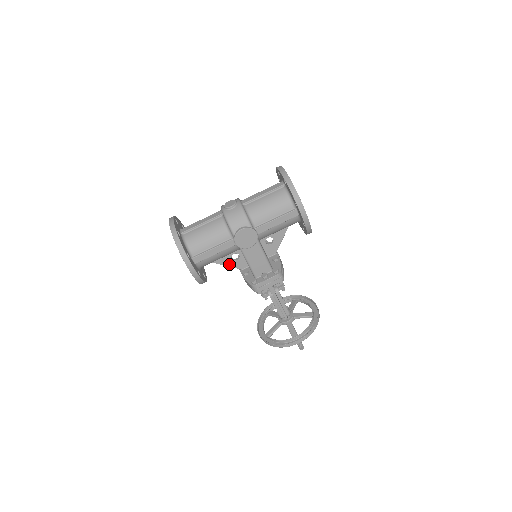
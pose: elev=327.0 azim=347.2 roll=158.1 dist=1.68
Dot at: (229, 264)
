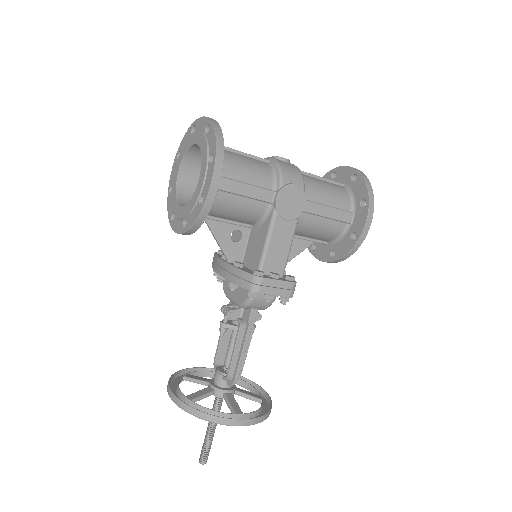
Dot at: (222, 240)
